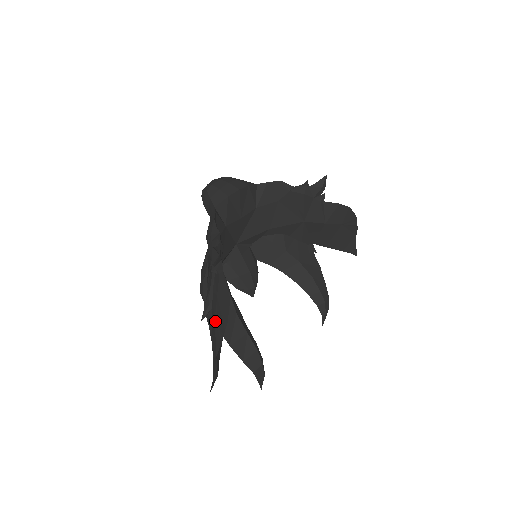
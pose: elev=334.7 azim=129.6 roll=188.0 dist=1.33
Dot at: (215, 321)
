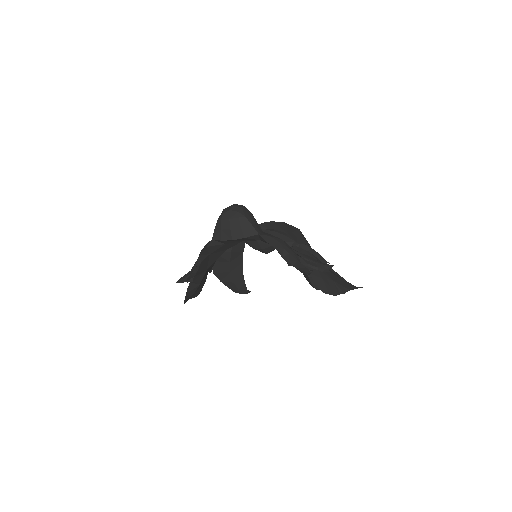
Dot at: occluded
